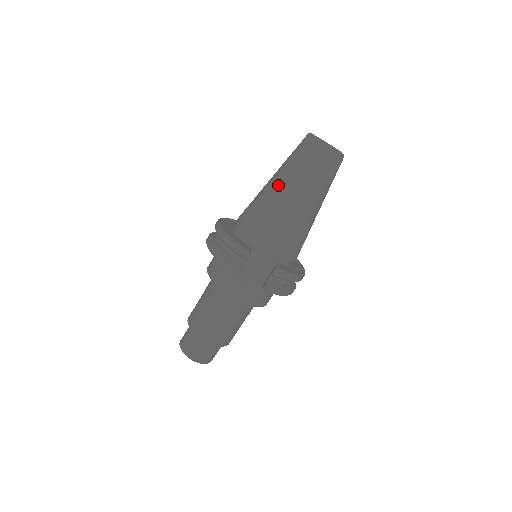
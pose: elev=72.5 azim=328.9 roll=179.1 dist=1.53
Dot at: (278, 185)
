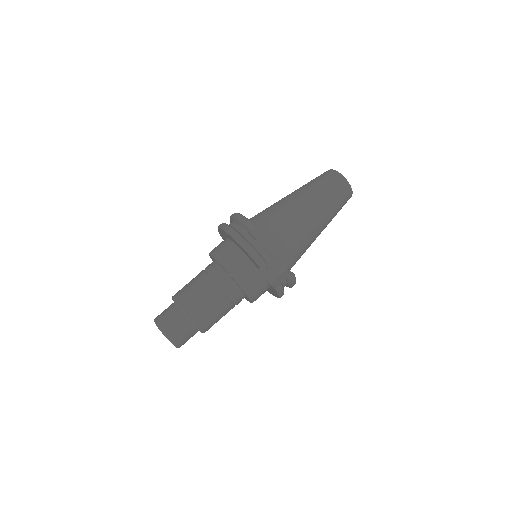
Dot at: (307, 203)
